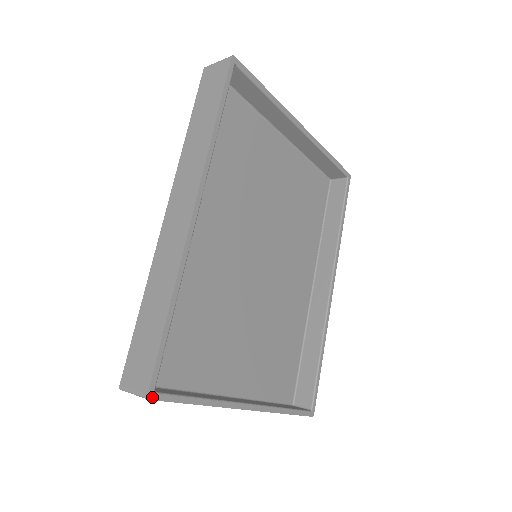
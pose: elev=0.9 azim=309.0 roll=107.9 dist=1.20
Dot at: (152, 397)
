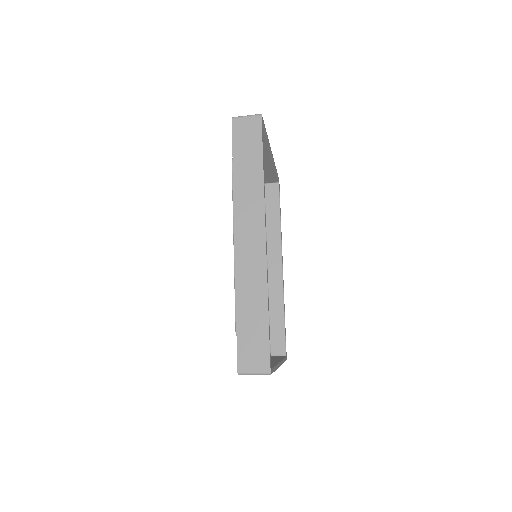
Dot at: (271, 372)
